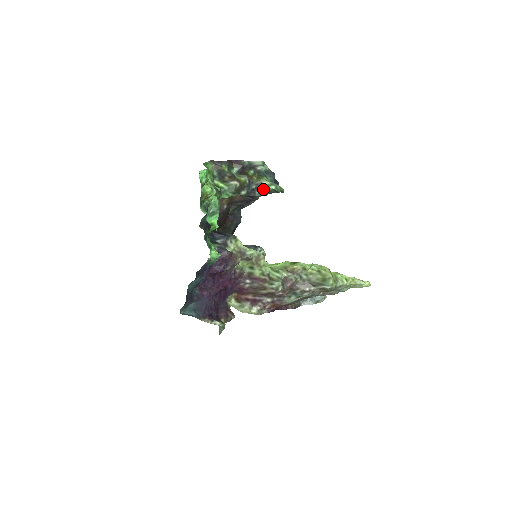
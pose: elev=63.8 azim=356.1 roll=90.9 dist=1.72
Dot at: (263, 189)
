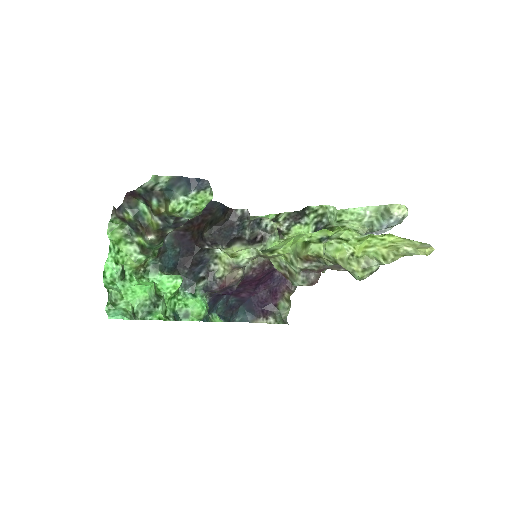
Dot at: occluded
